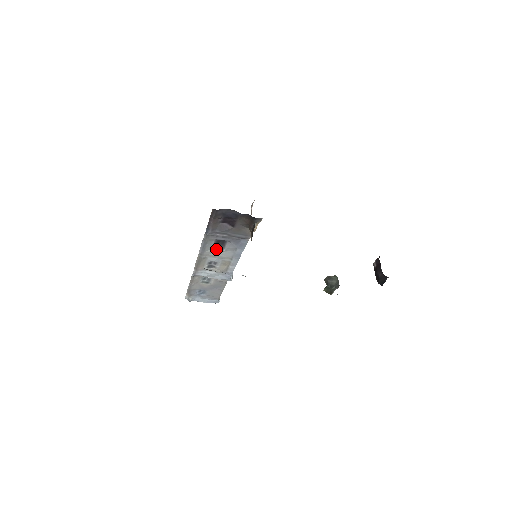
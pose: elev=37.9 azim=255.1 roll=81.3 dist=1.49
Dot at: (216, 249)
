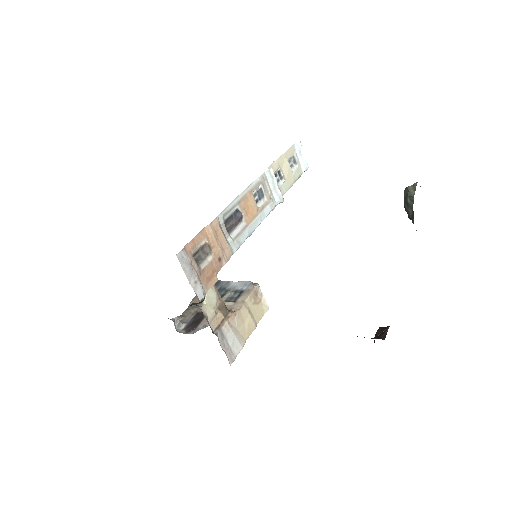
Dot at: occluded
